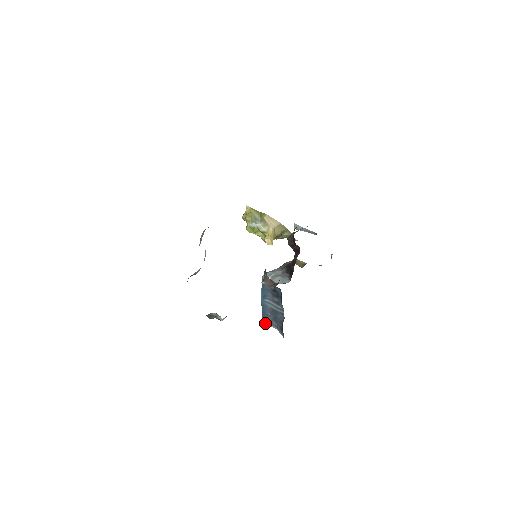
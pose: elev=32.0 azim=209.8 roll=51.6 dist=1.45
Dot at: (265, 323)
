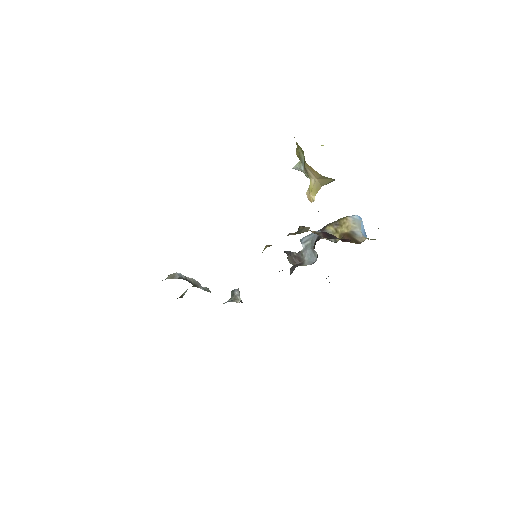
Dot at: occluded
